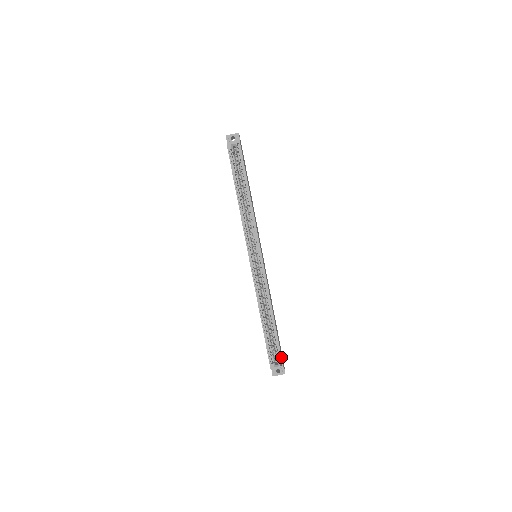
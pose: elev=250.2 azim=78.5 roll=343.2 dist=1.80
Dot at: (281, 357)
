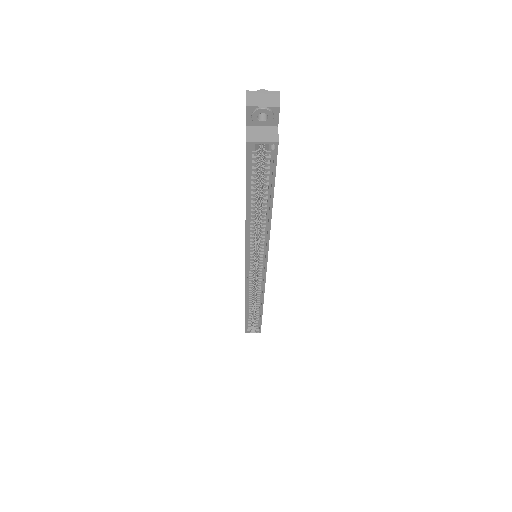
Dot at: (260, 329)
